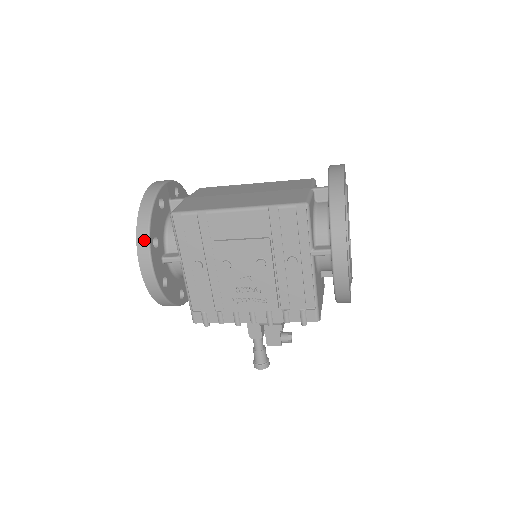
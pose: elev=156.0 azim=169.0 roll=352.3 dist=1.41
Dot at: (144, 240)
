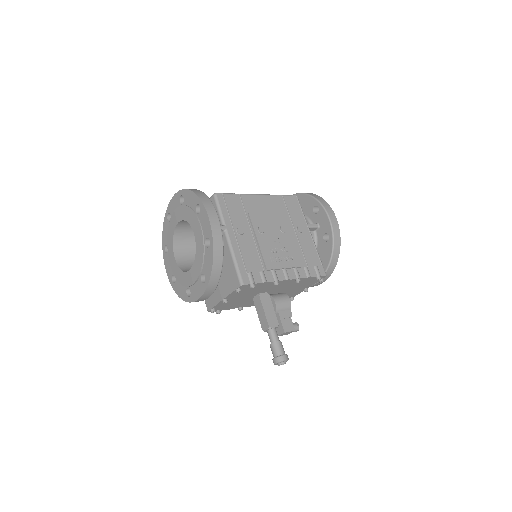
Dot at: (206, 199)
